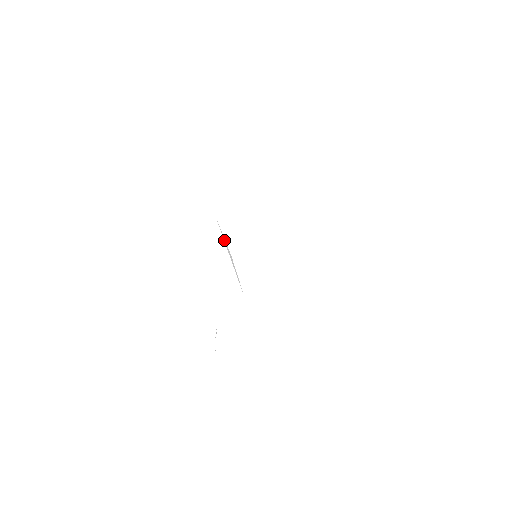
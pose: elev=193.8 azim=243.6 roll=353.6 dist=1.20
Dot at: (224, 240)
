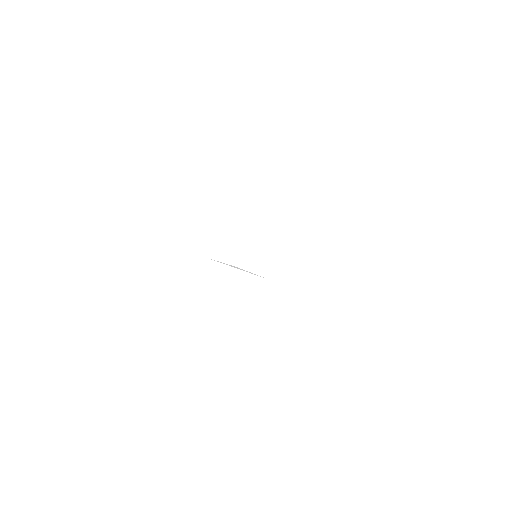
Dot at: occluded
